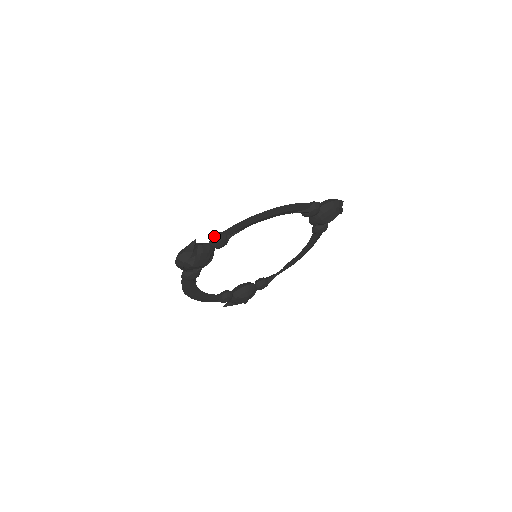
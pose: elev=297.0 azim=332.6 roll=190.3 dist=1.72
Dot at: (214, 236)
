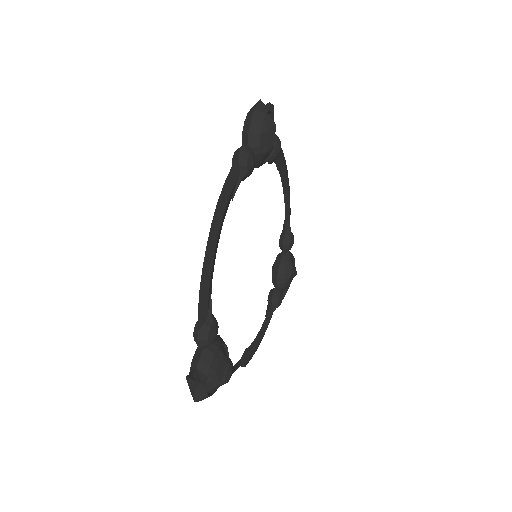
Dot at: occluded
